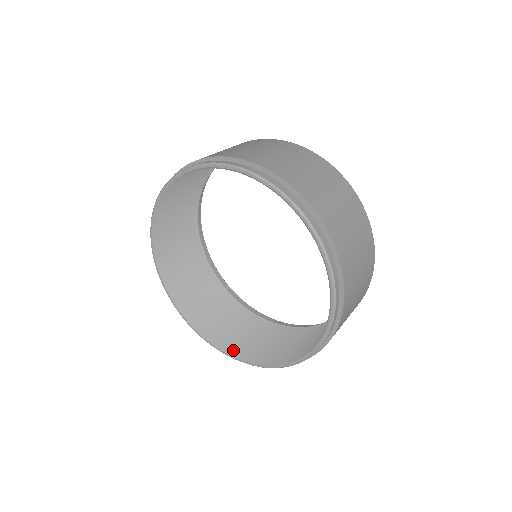
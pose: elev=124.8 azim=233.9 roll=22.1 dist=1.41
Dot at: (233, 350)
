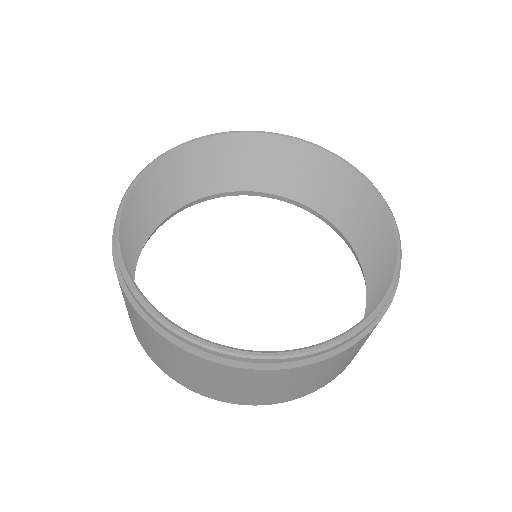
Dot at: occluded
